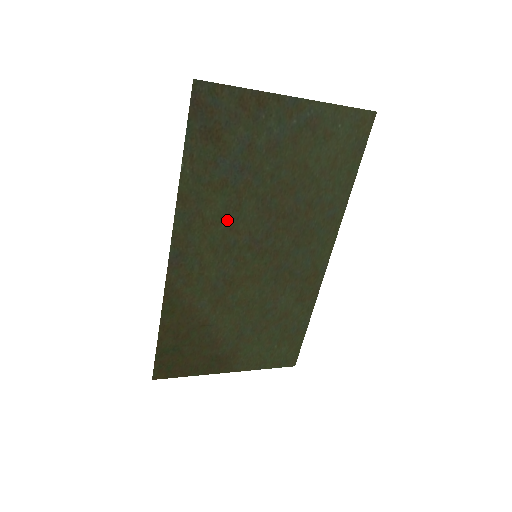
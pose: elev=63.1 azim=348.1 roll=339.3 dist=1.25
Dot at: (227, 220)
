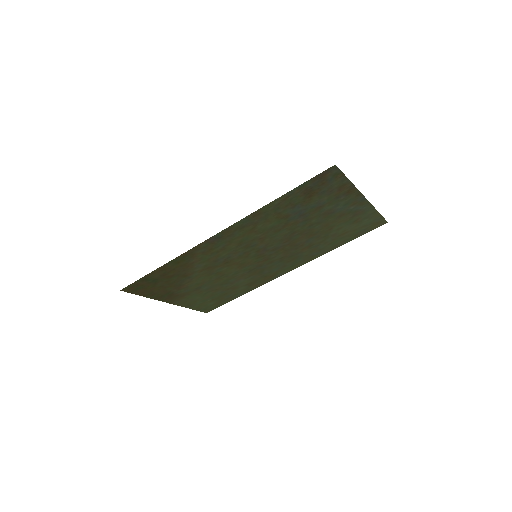
Dot at: (265, 233)
